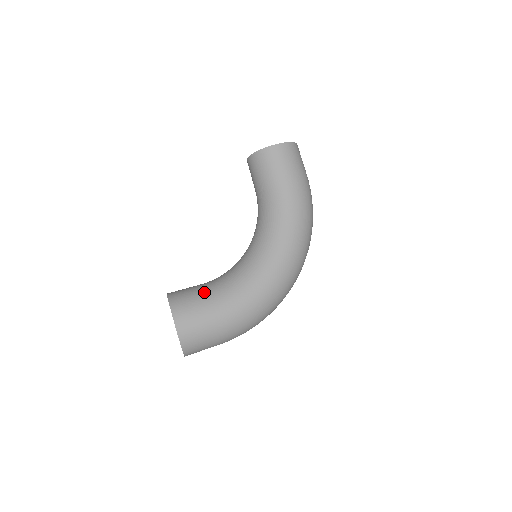
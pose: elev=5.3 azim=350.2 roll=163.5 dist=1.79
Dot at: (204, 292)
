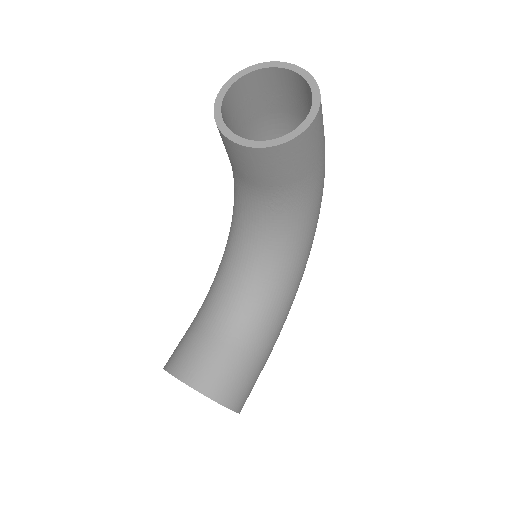
Dot at: (244, 357)
